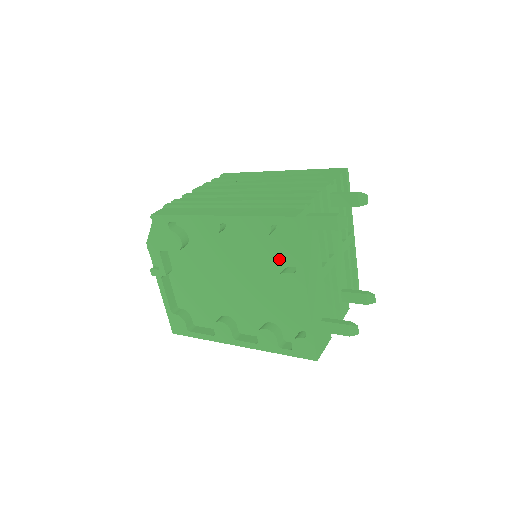
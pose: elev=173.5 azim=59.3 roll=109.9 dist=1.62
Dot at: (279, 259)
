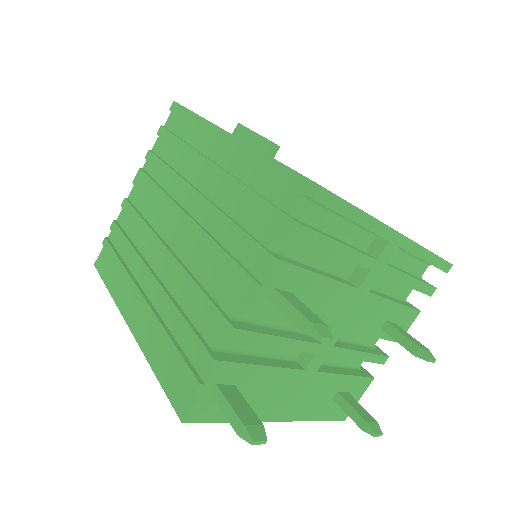
Dot at: occluded
